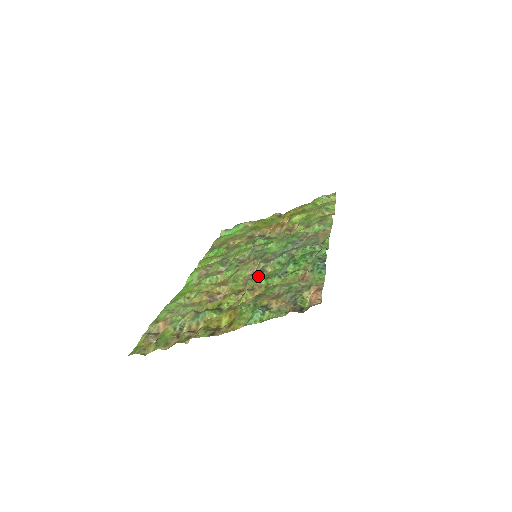
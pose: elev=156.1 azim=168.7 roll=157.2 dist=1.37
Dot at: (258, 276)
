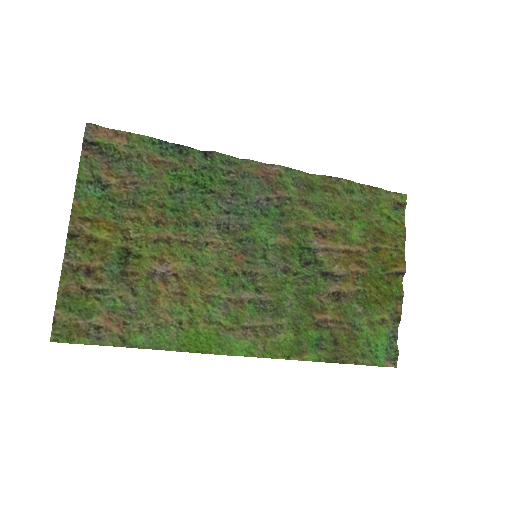
Dot at: (186, 226)
